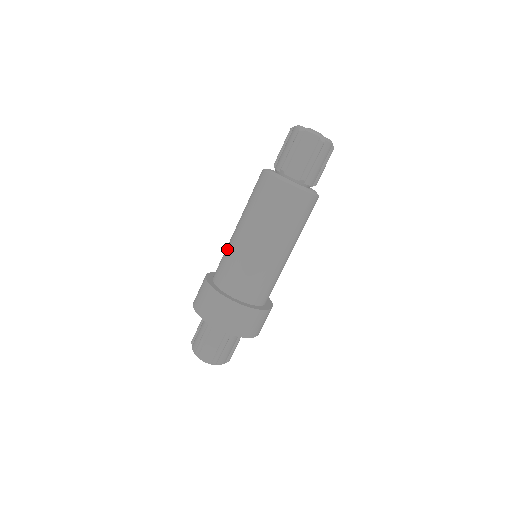
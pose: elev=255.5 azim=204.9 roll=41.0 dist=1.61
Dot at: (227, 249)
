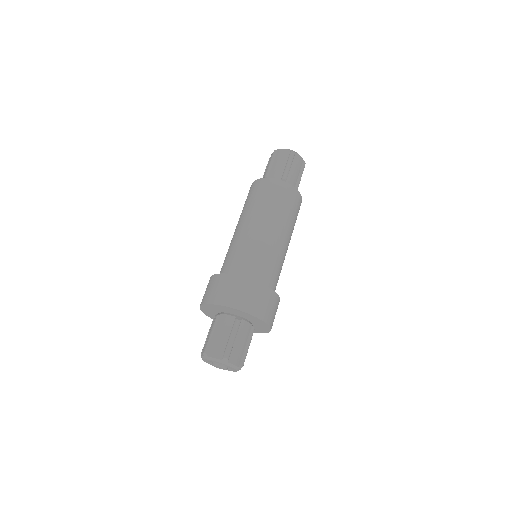
Dot at: (246, 245)
